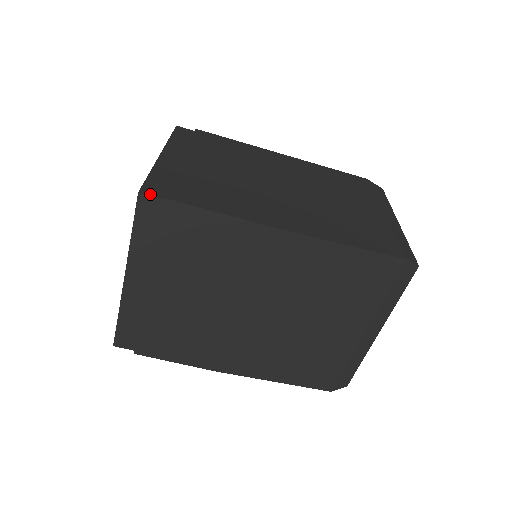
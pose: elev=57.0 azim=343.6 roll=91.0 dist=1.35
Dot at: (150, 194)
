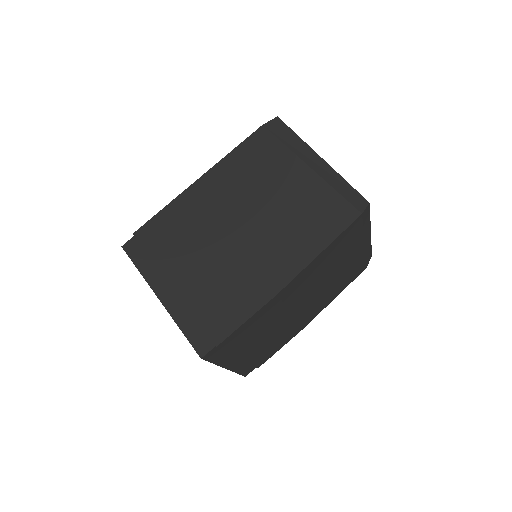
Dot at: (206, 352)
